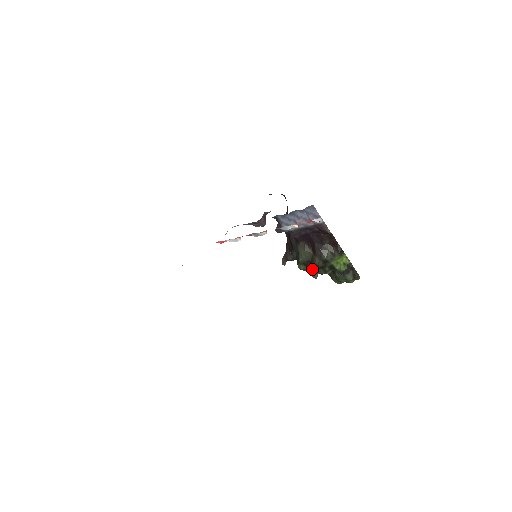
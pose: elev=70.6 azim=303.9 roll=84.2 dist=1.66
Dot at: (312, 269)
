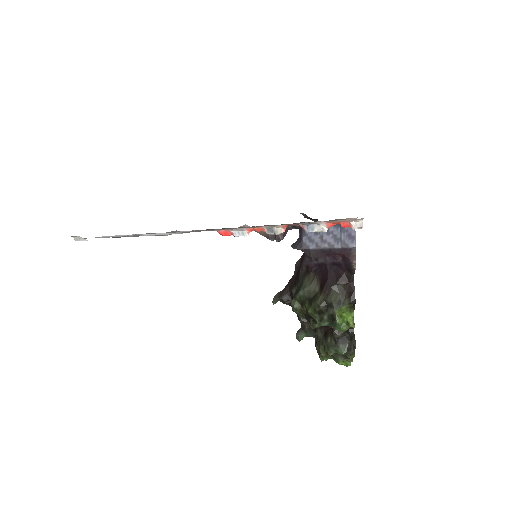
Dot at: (307, 312)
